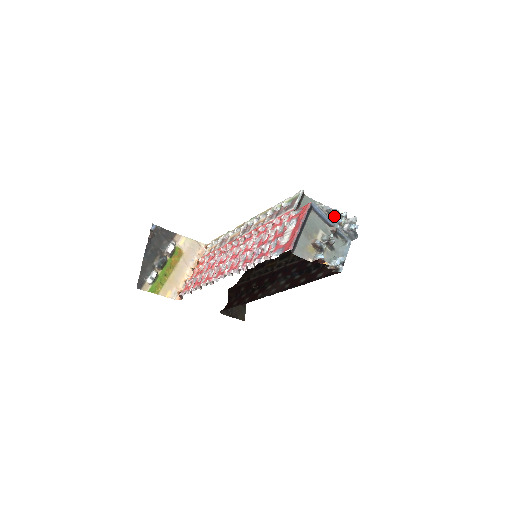
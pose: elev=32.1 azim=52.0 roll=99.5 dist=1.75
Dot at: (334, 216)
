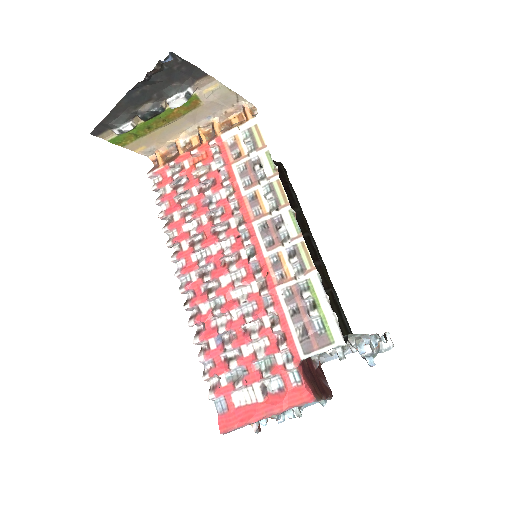
Dot at: occluded
